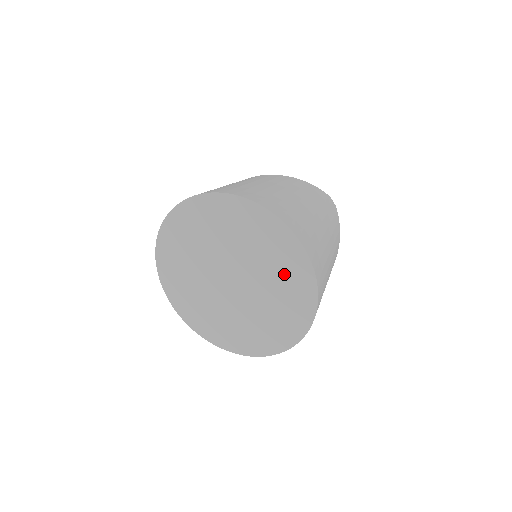
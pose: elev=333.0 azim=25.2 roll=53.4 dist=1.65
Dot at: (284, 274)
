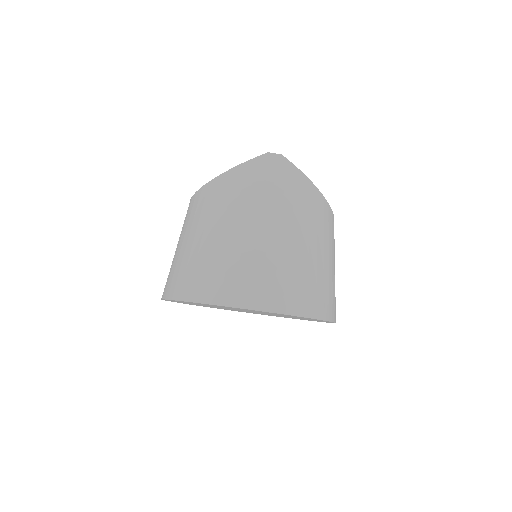
Dot at: (271, 313)
